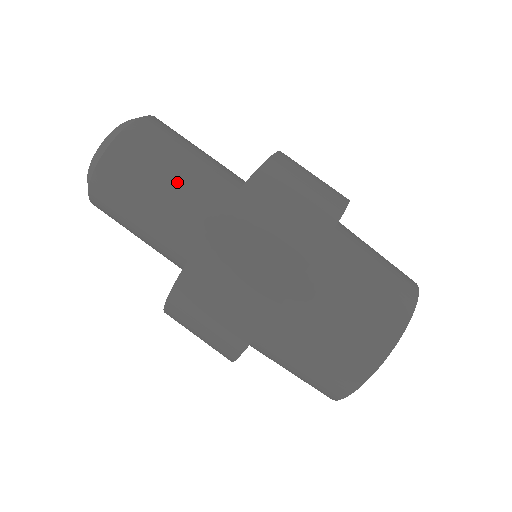
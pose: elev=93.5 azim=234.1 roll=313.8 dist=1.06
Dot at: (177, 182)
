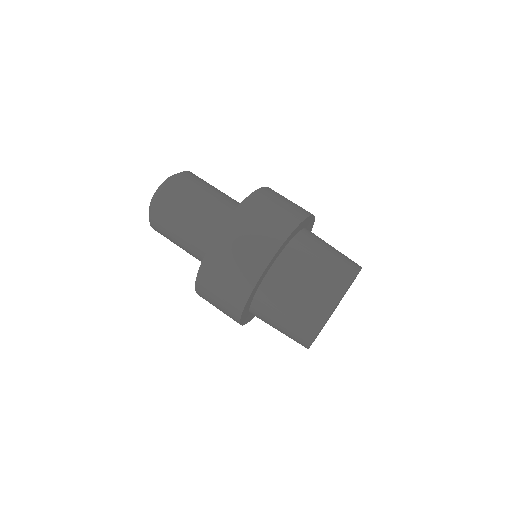
Dot at: (218, 195)
